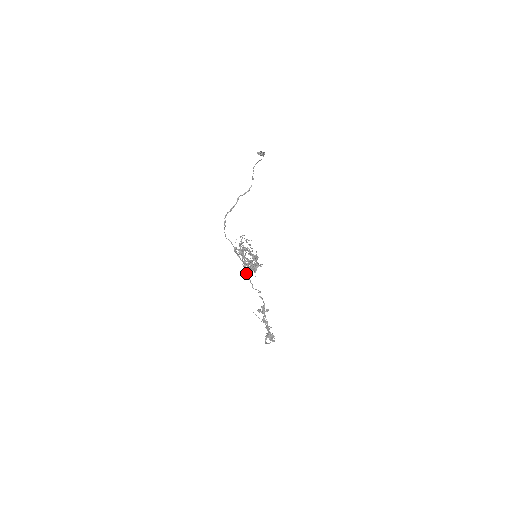
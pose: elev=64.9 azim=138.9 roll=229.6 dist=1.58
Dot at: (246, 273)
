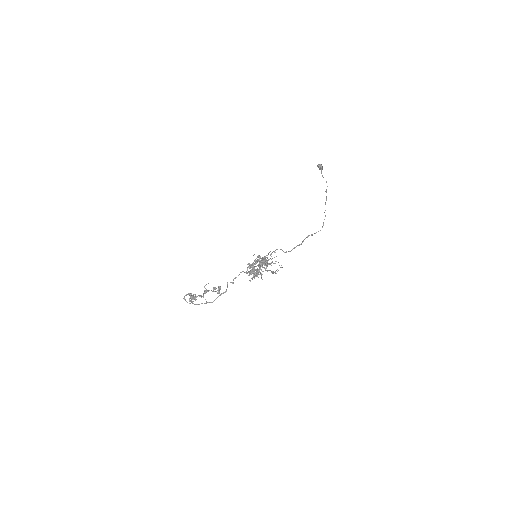
Dot at: (246, 272)
